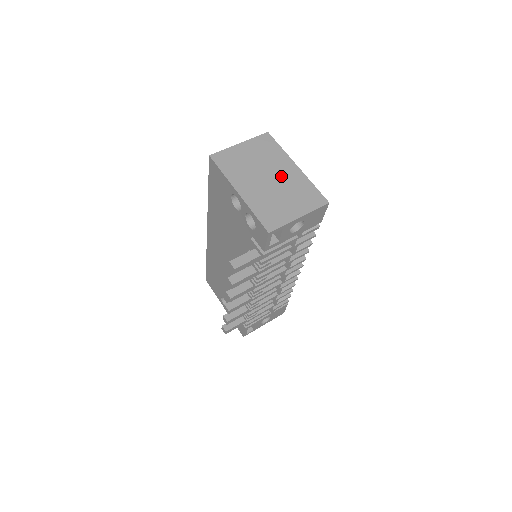
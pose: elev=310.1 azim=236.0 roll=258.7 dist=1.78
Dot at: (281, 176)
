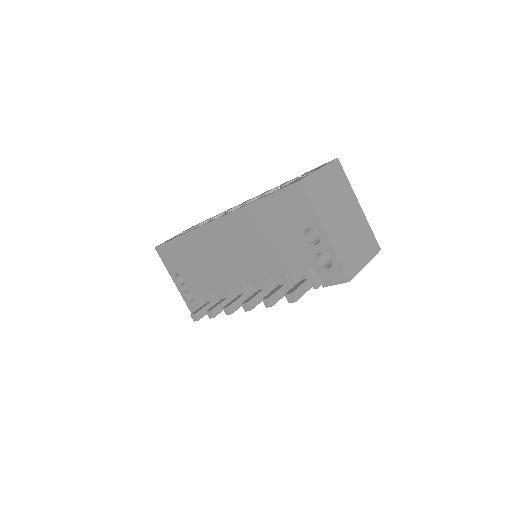
Dot at: (351, 216)
